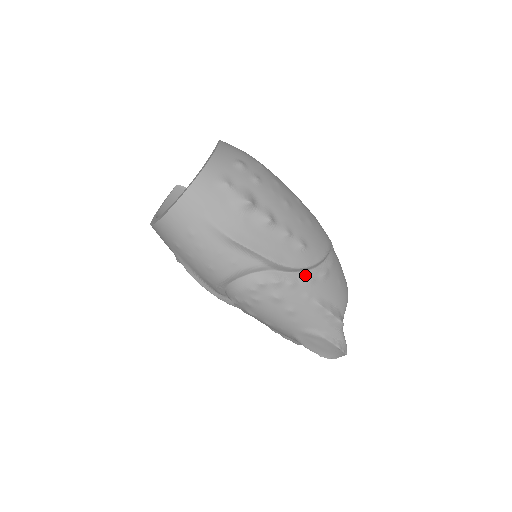
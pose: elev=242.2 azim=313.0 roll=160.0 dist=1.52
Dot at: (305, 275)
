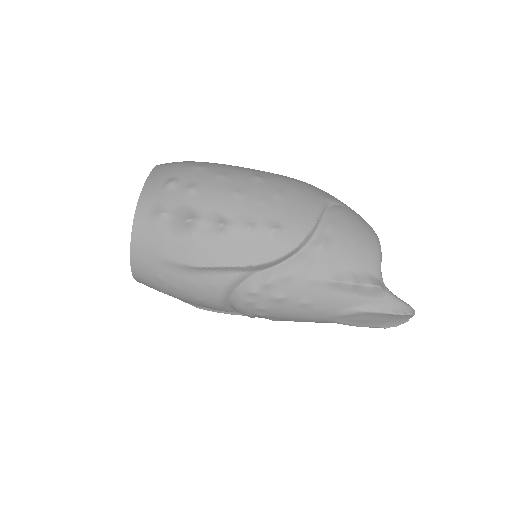
Dot at: (297, 259)
